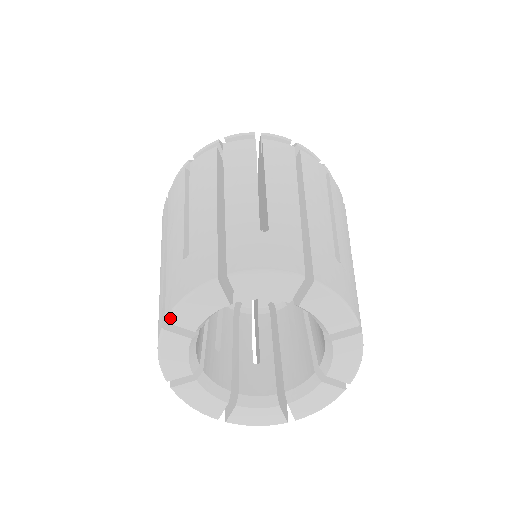
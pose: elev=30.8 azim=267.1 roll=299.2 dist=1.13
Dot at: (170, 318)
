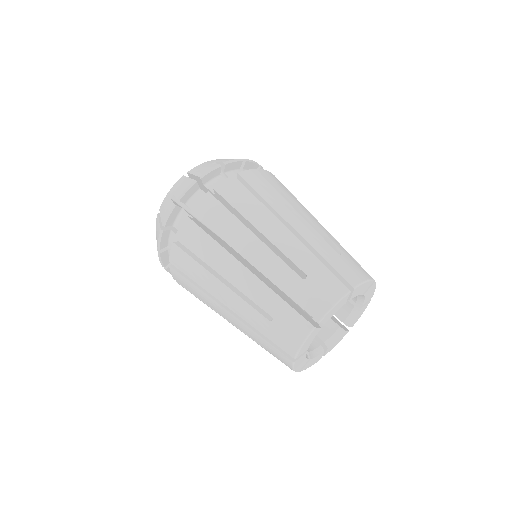
Dot at: (322, 320)
